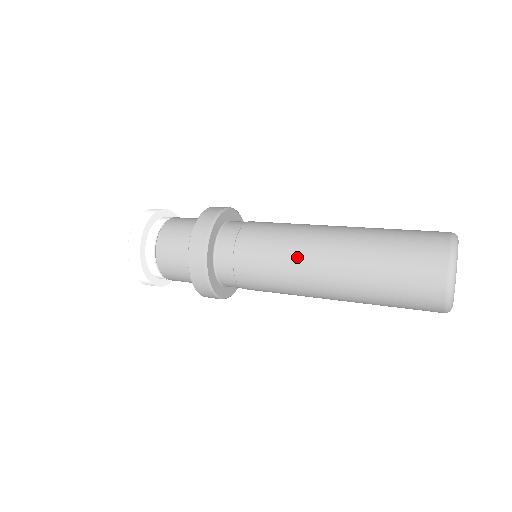
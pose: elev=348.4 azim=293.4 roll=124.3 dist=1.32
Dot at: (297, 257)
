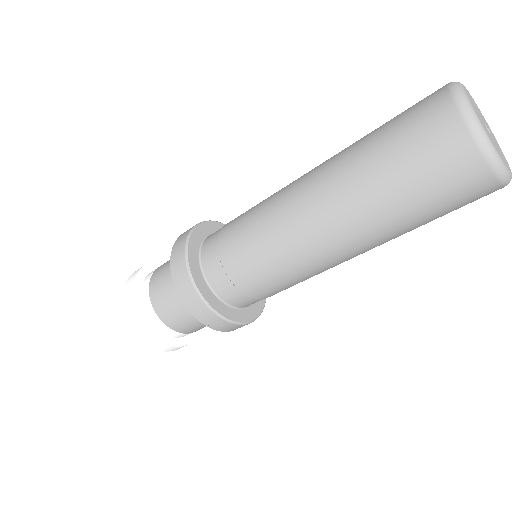
Dot at: occluded
